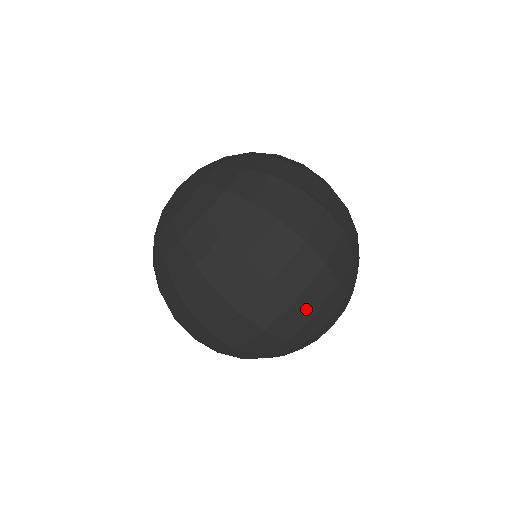
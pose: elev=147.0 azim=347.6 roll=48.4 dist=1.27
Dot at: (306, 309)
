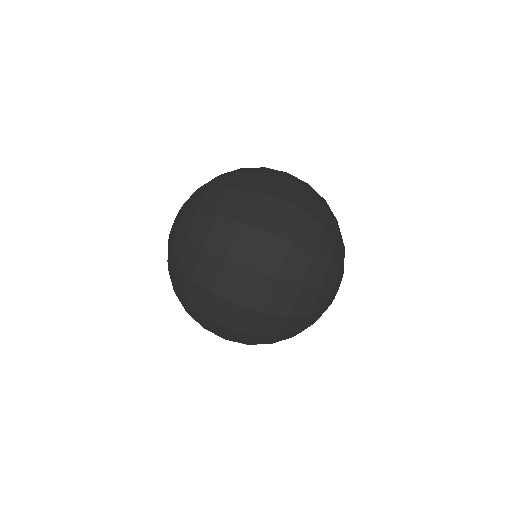
Dot at: (267, 336)
